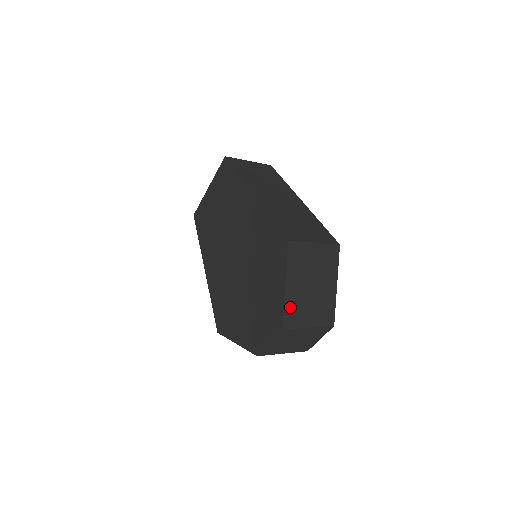
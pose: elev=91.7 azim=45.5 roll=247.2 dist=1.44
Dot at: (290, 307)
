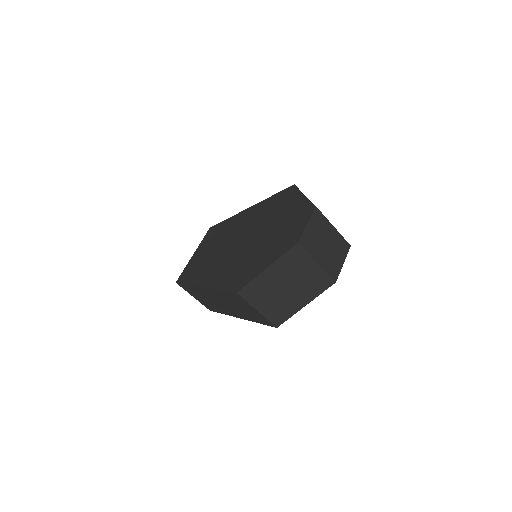
Dot at: occluded
